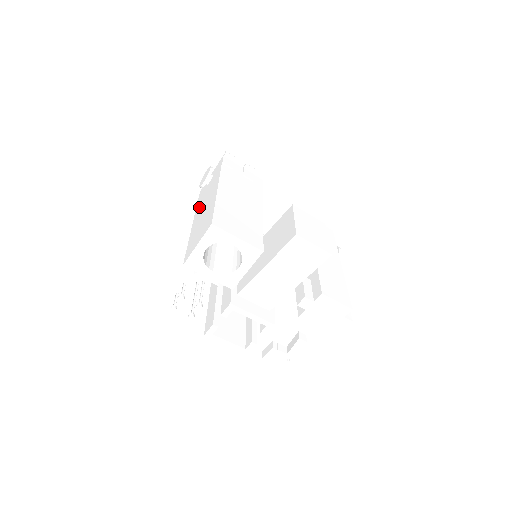
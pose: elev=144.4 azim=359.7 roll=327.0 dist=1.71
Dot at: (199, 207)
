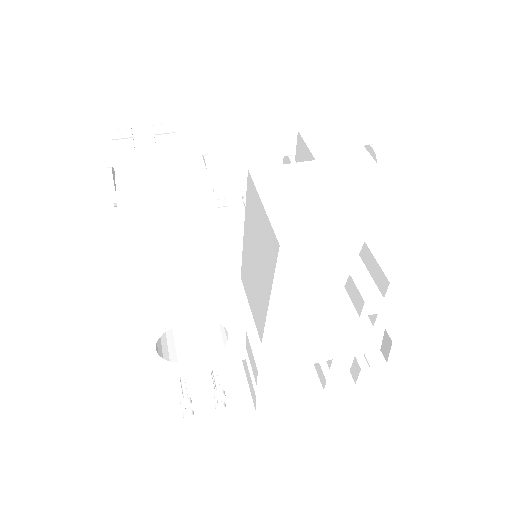
Dot at: occluded
